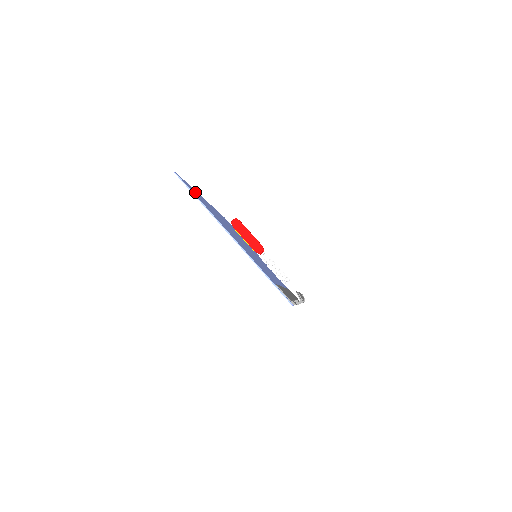
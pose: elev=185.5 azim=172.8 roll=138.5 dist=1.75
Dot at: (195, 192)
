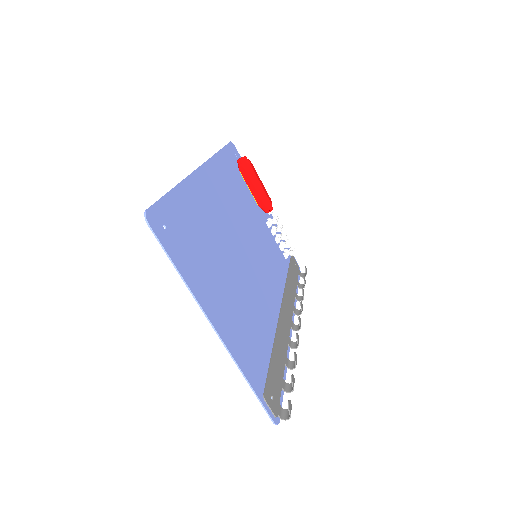
Dot at: (179, 212)
